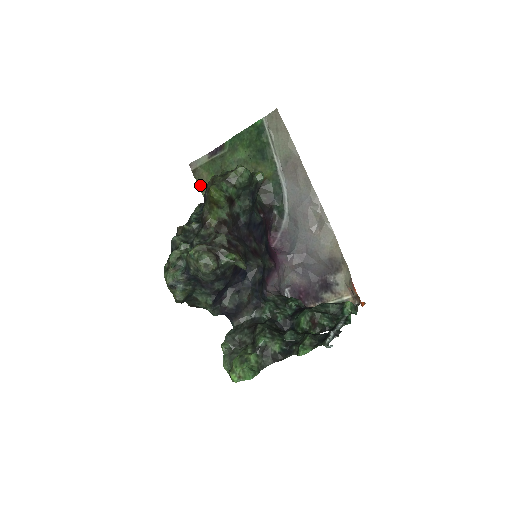
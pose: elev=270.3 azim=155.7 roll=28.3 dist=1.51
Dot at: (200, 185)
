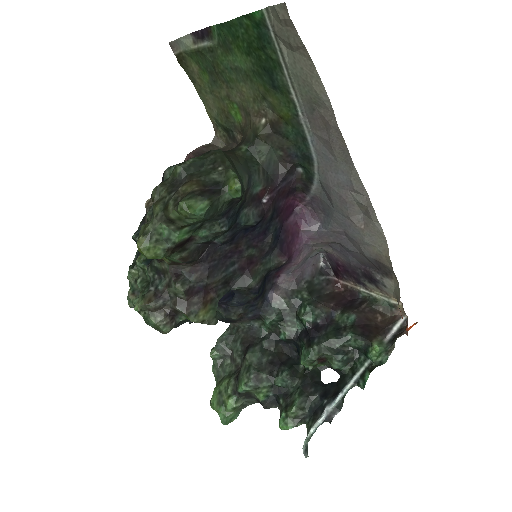
Dot at: (193, 81)
